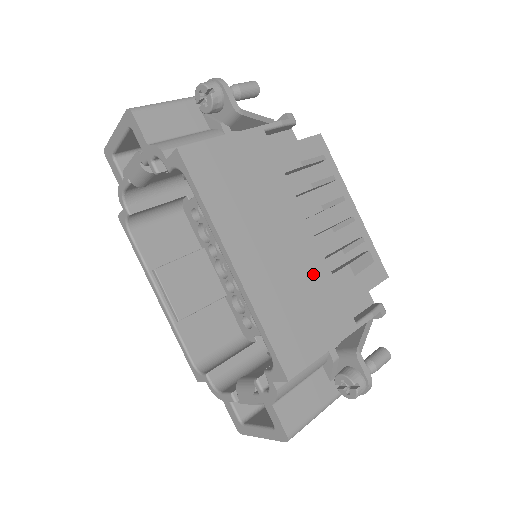
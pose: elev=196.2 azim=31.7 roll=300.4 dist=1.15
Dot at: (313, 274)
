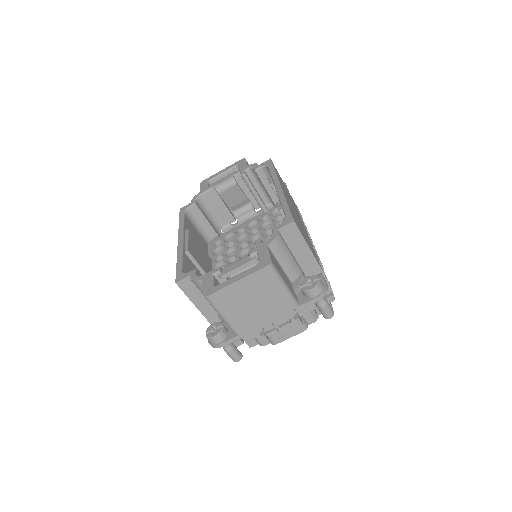
Dot at: (307, 236)
